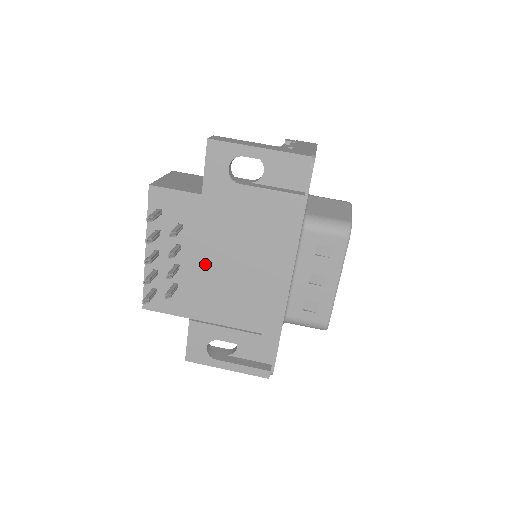
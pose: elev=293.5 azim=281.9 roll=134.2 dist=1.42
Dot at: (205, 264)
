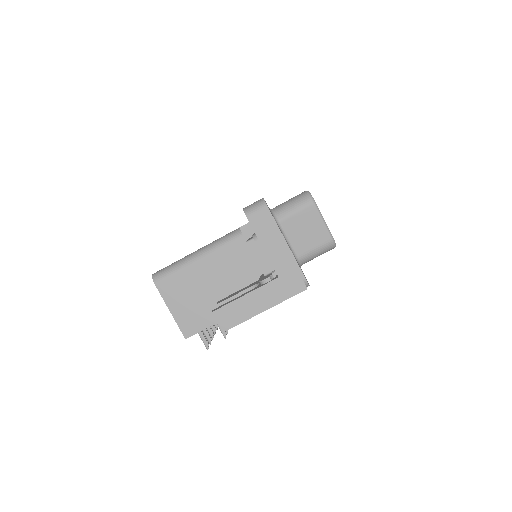
Dot at: occluded
